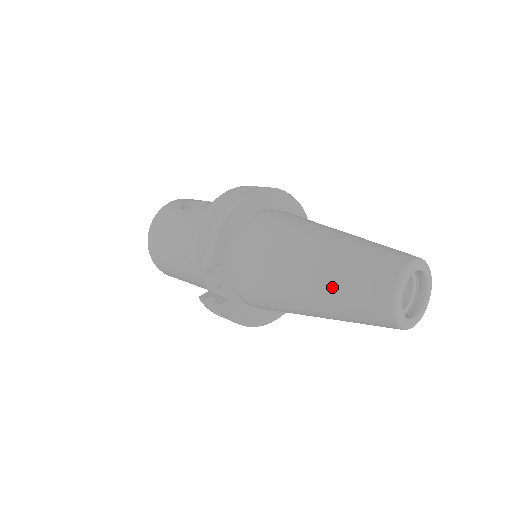
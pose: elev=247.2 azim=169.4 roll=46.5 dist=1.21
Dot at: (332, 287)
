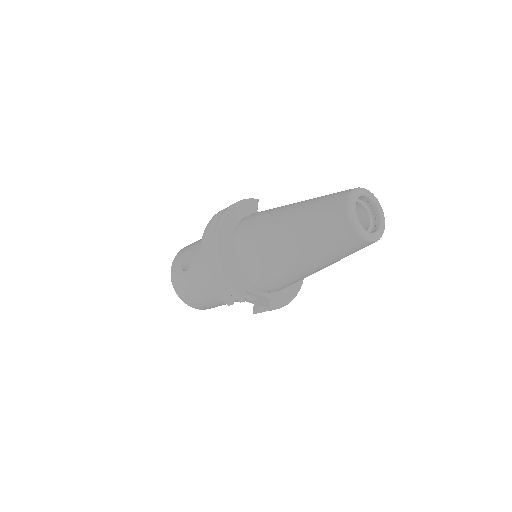
Dot at: (320, 254)
